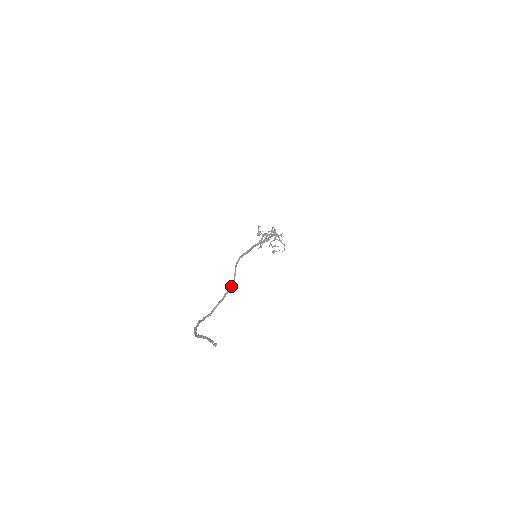
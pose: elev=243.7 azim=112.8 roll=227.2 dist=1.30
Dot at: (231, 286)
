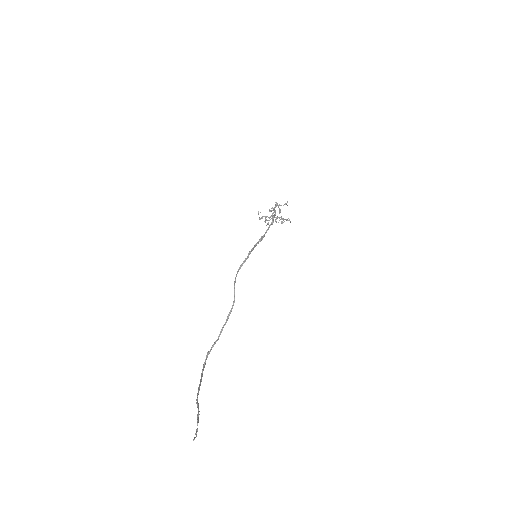
Dot at: (232, 306)
